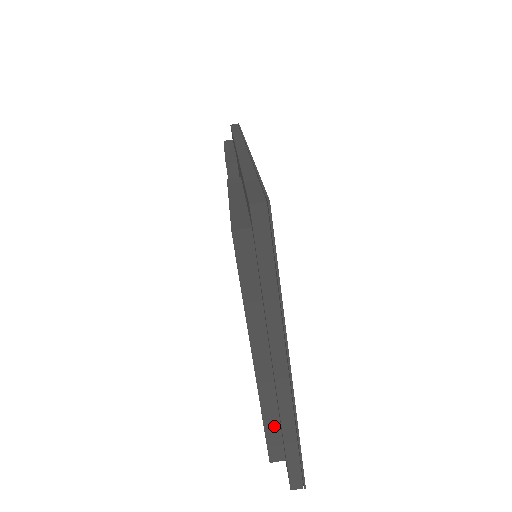
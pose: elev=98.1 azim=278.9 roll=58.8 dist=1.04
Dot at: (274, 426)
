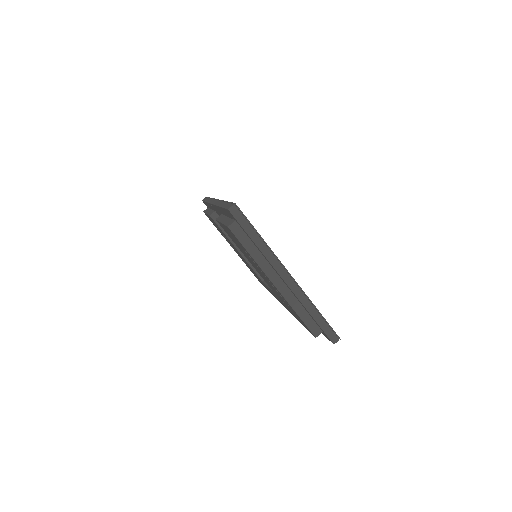
Dot at: (305, 315)
